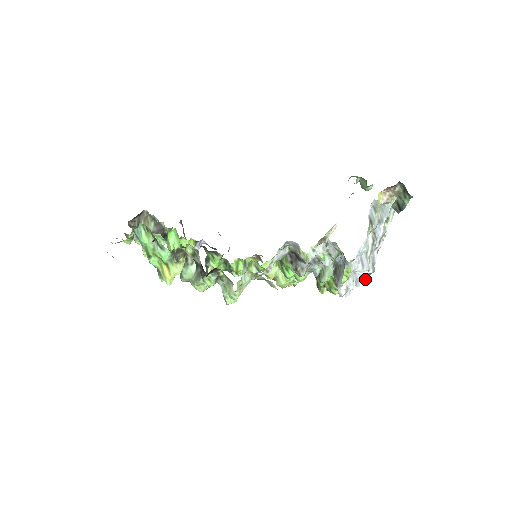
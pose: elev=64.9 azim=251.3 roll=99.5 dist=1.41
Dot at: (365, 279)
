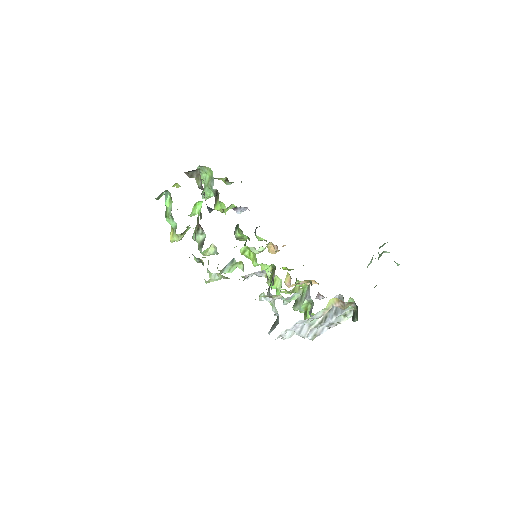
Dot at: occluded
